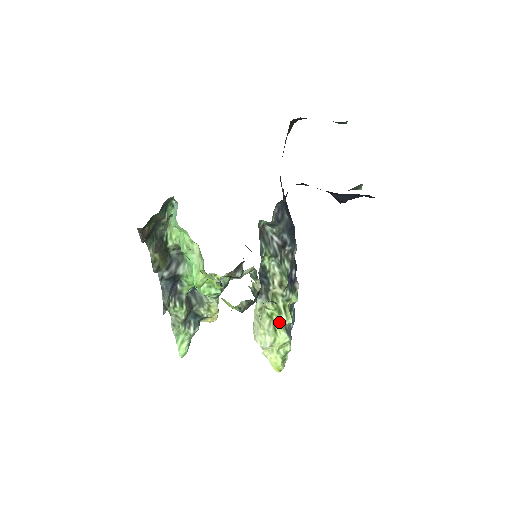
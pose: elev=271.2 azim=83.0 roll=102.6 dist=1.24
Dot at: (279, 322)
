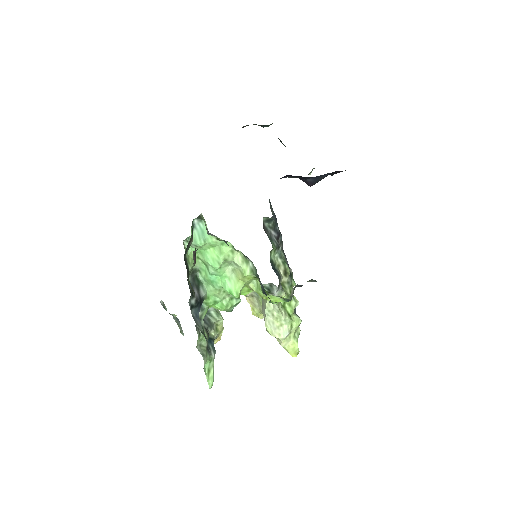
Dot at: (291, 308)
